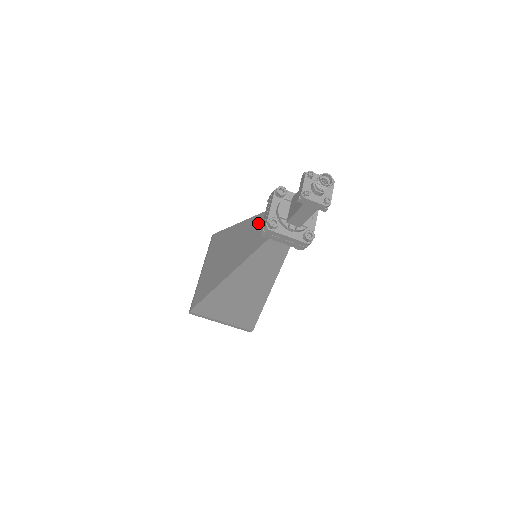
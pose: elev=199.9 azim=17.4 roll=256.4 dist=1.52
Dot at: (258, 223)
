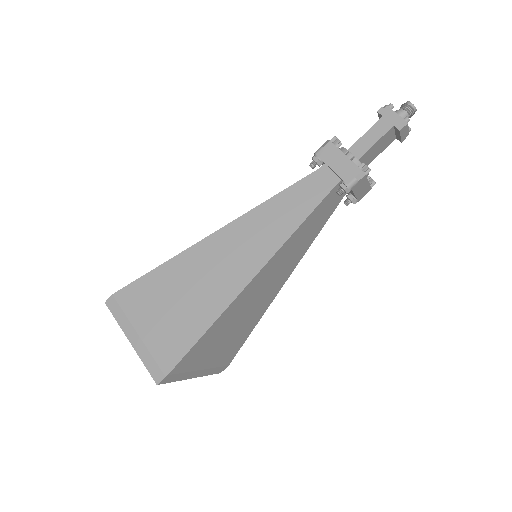
Dot at: occluded
